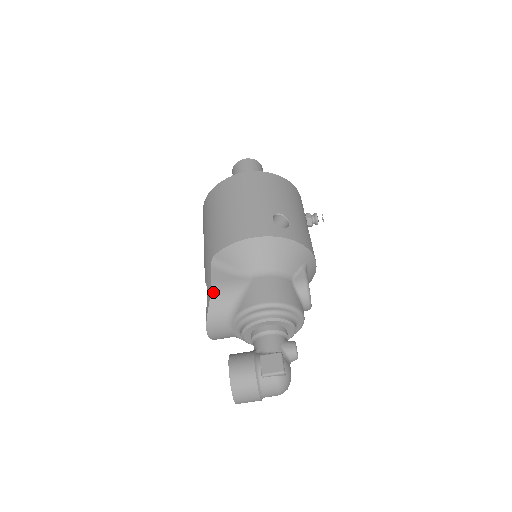
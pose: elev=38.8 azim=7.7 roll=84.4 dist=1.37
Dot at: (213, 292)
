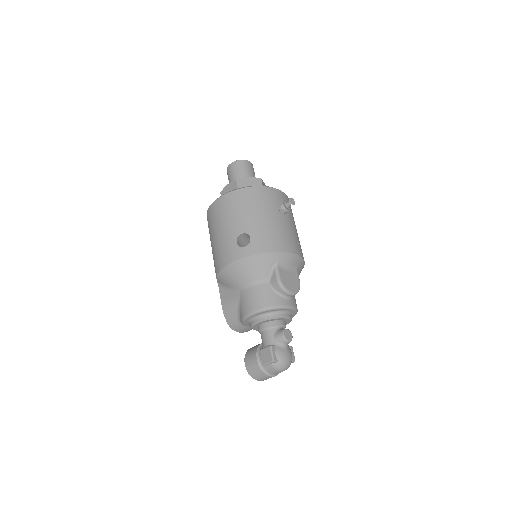
Dot at: (223, 309)
